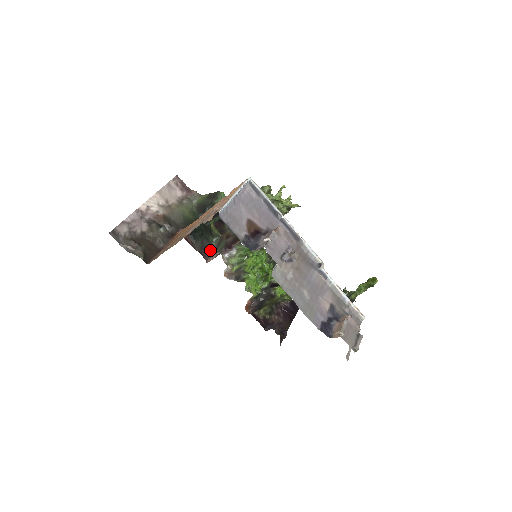
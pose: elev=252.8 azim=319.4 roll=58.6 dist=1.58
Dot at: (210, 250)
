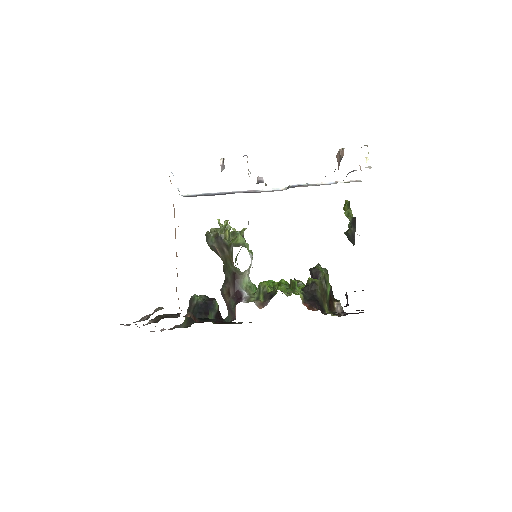
Dot at: occluded
